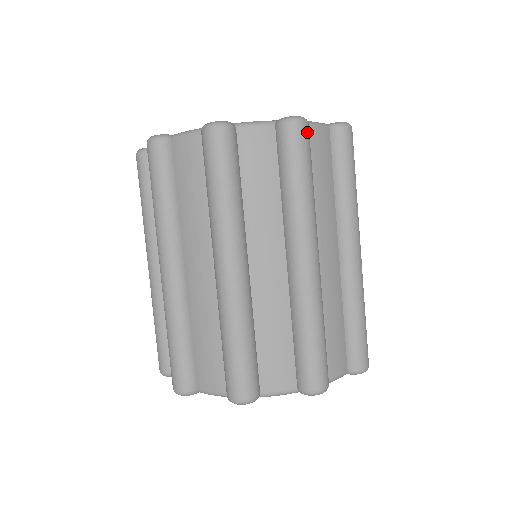
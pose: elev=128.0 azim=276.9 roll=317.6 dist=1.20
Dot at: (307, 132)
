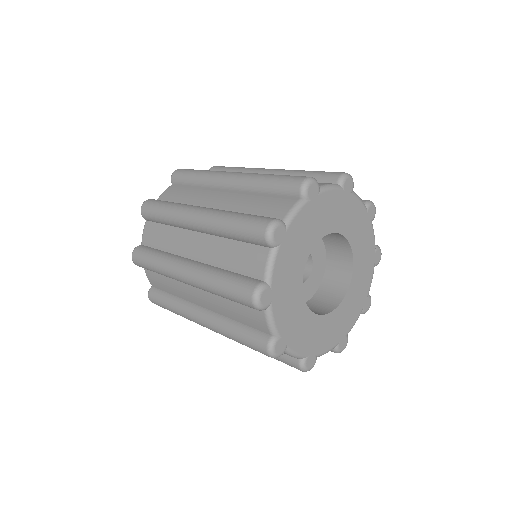
Dot at: occluded
